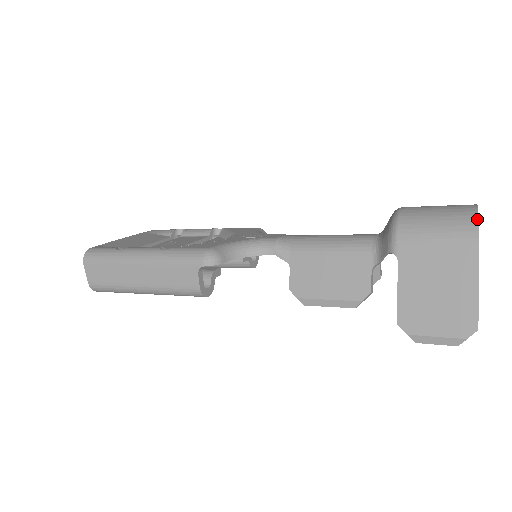
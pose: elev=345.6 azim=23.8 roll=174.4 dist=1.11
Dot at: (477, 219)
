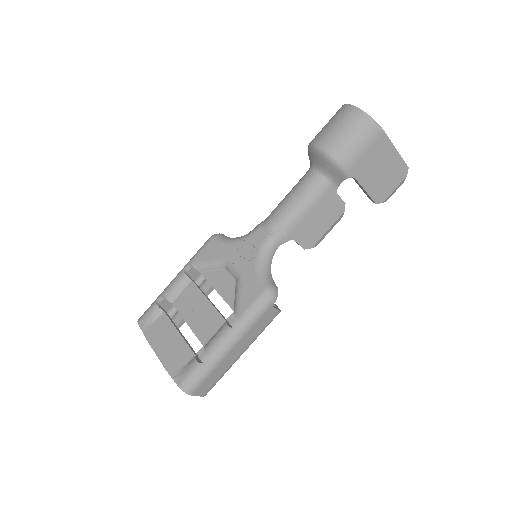
Dot at: (372, 119)
